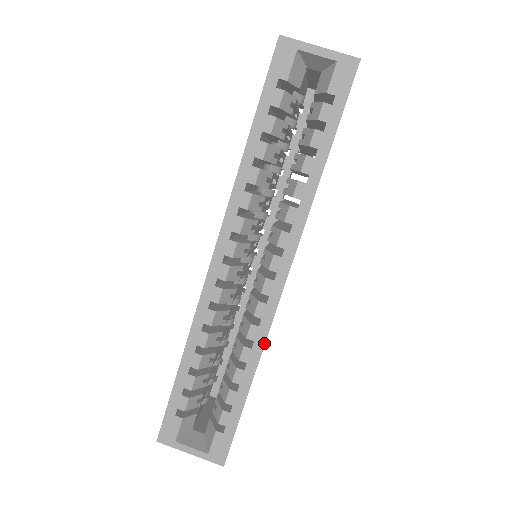
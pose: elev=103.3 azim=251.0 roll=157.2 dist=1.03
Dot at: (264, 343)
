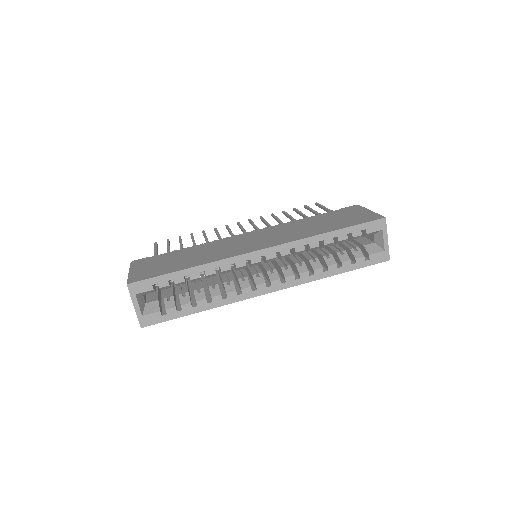
Dot at: (230, 303)
